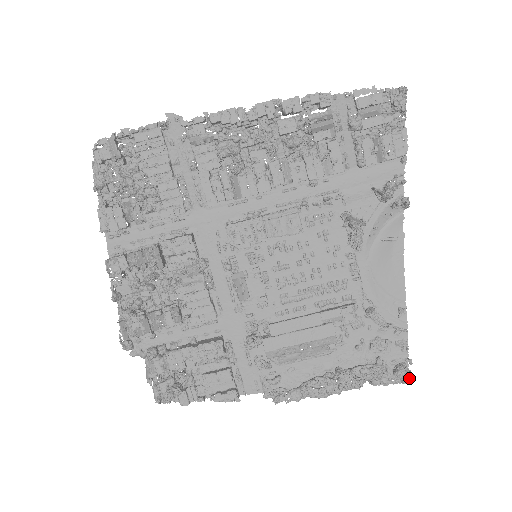
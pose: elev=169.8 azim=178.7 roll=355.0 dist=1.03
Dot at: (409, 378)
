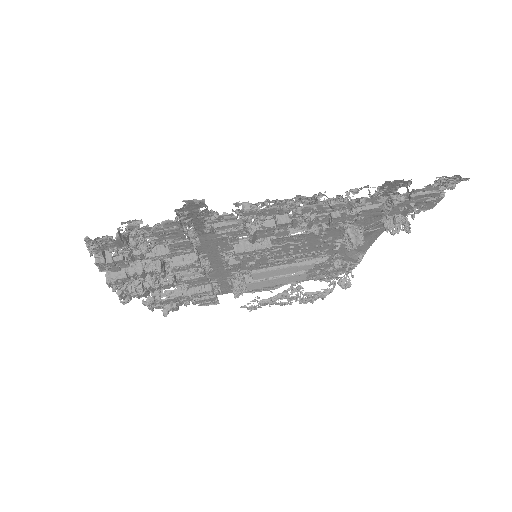
Dot at: (348, 287)
